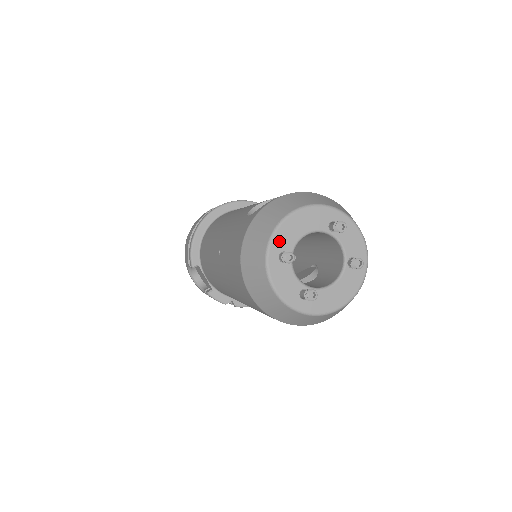
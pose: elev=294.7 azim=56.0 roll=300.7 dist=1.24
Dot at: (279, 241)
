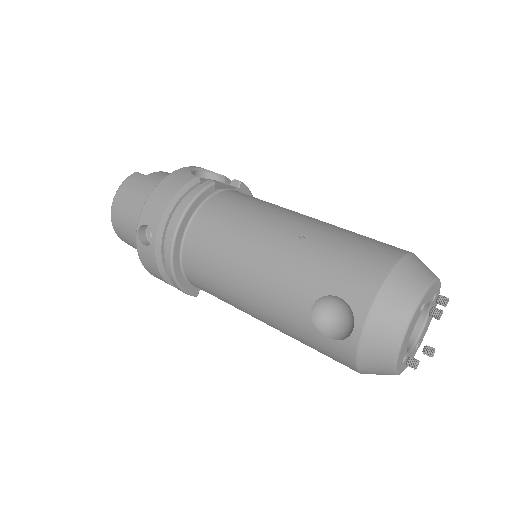
Dot at: (400, 362)
